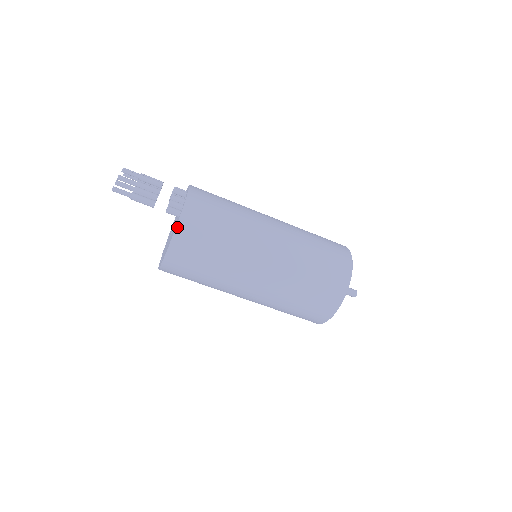
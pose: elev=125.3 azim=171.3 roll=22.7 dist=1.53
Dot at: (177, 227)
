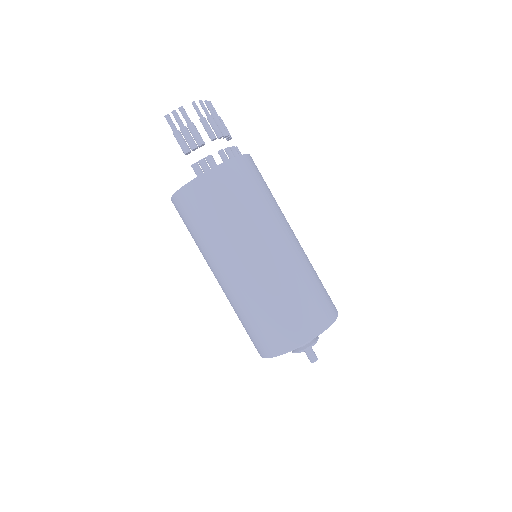
Dot at: (184, 187)
